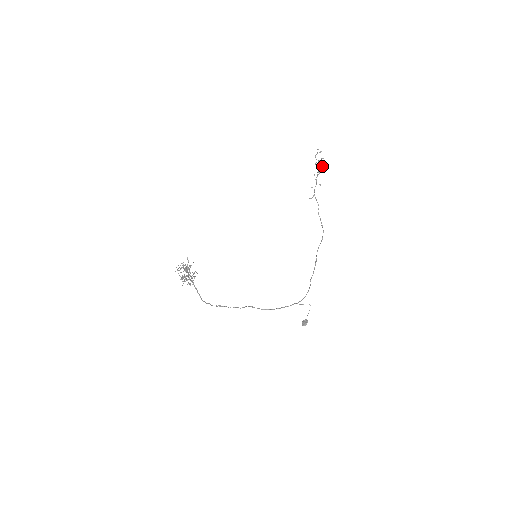
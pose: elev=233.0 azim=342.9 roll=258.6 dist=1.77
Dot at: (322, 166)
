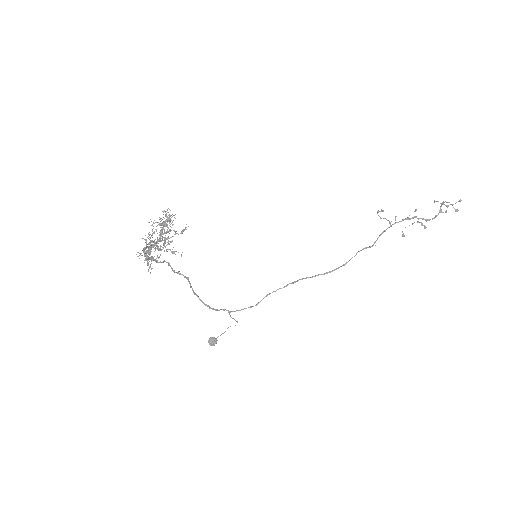
Dot at: (434, 218)
